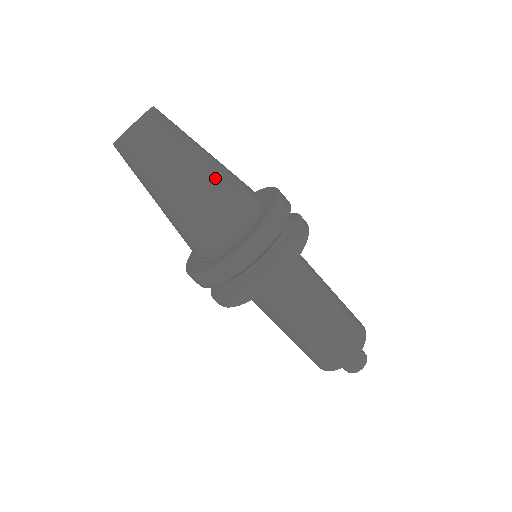
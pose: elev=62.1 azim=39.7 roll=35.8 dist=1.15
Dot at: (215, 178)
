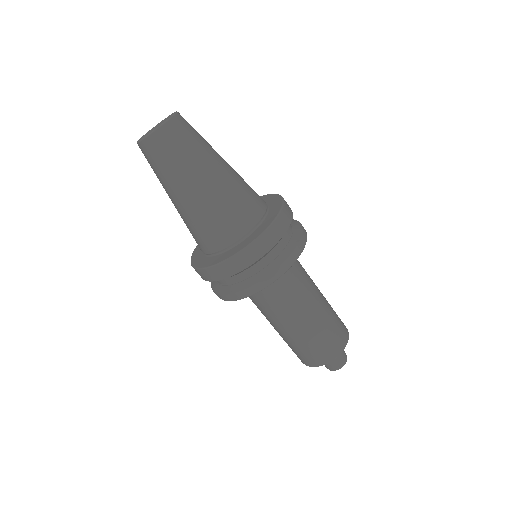
Dot at: (229, 181)
